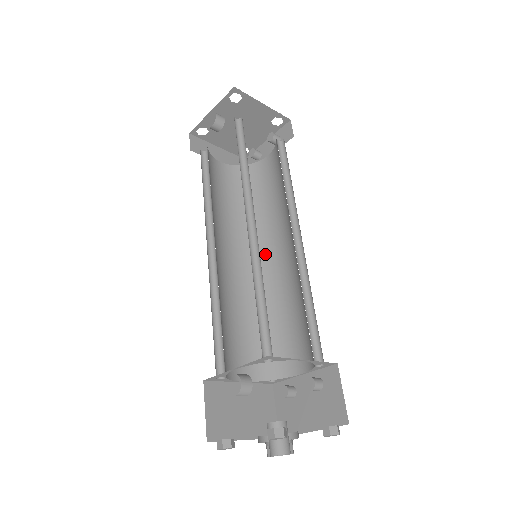
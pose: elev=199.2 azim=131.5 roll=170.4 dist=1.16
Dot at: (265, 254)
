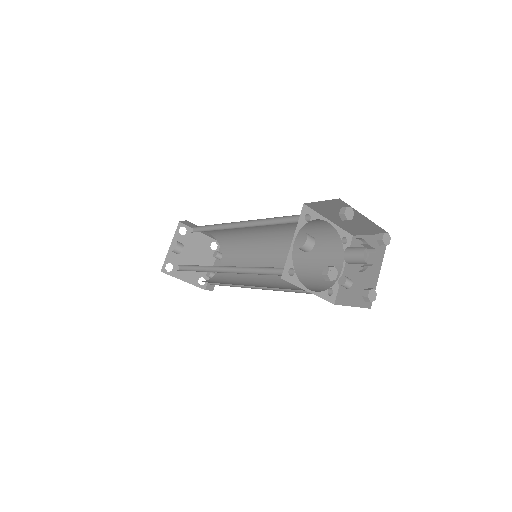
Dot at: (261, 279)
